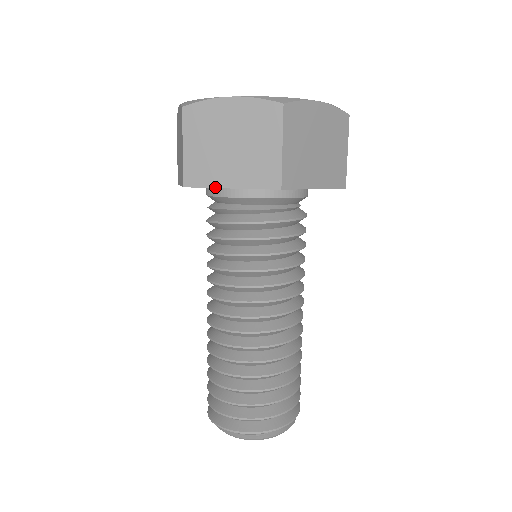
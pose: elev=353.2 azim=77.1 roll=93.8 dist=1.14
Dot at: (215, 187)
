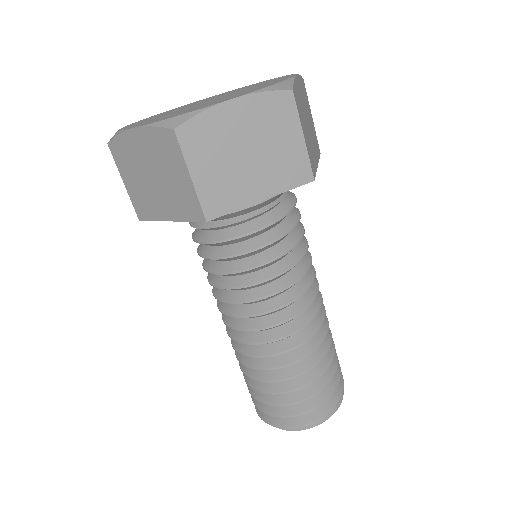
Dot at: (159, 220)
